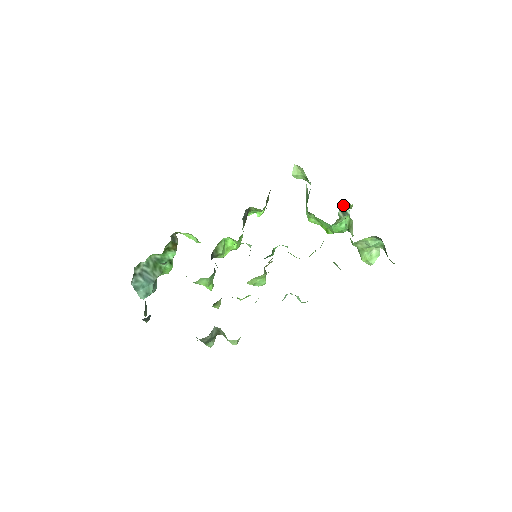
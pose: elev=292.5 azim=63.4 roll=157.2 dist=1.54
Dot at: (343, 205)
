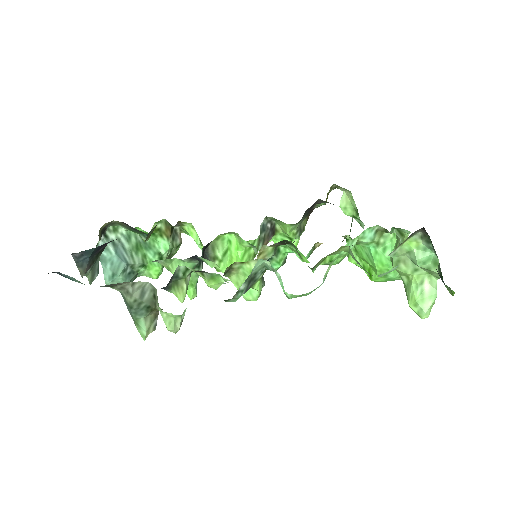
Dot at: occluded
